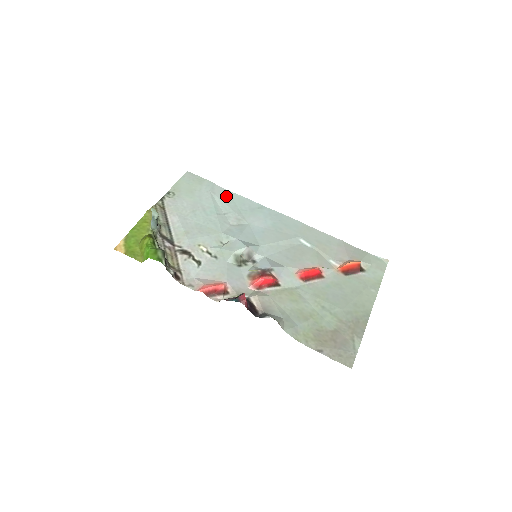
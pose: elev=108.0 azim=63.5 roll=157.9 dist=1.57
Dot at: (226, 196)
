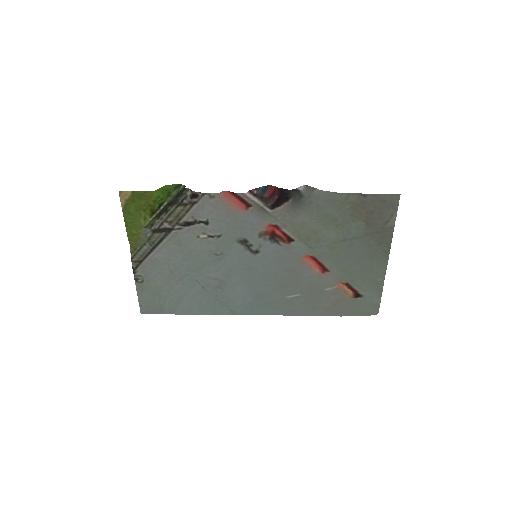
Dot at: (193, 307)
